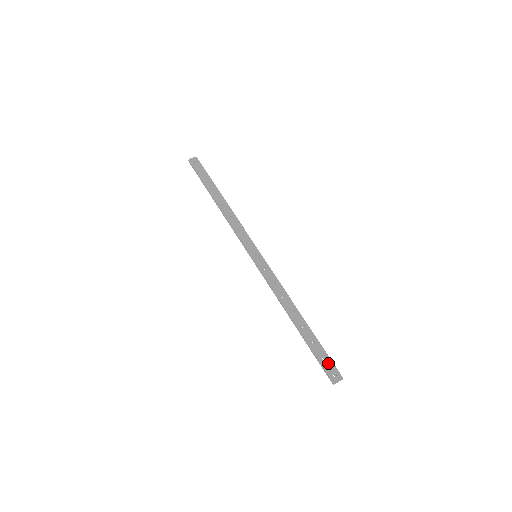
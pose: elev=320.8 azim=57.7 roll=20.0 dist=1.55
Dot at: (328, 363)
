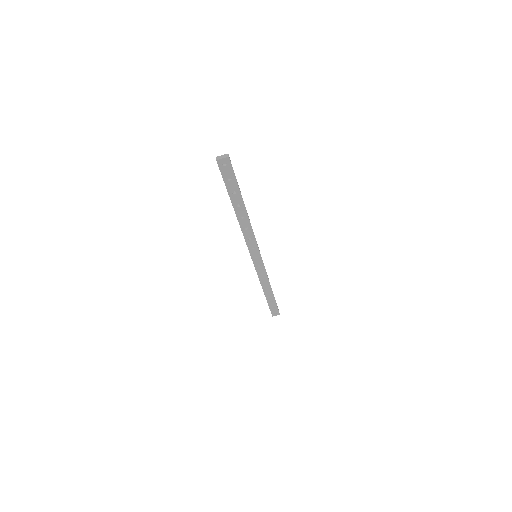
Dot at: (275, 310)
